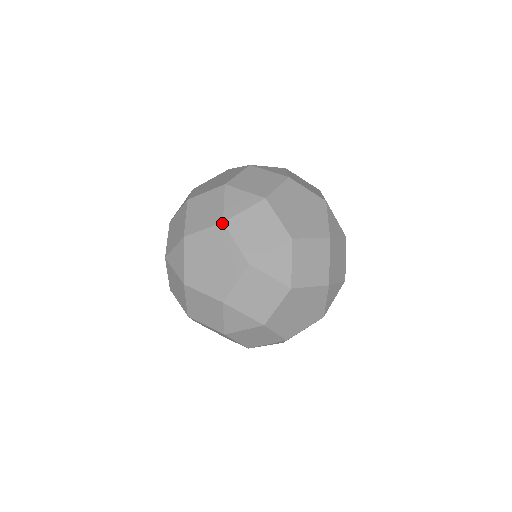
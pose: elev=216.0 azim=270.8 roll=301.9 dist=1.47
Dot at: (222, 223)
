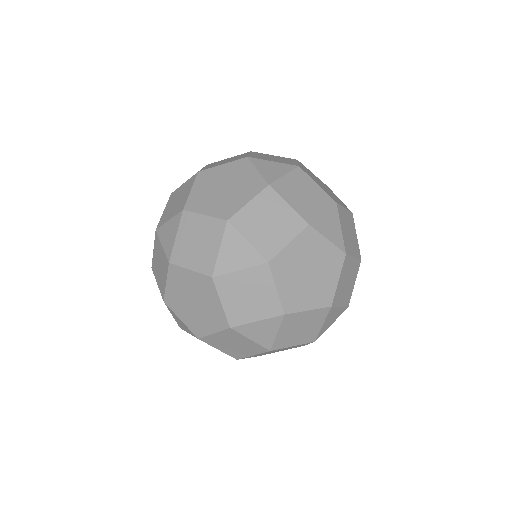
Dot at: occluded
